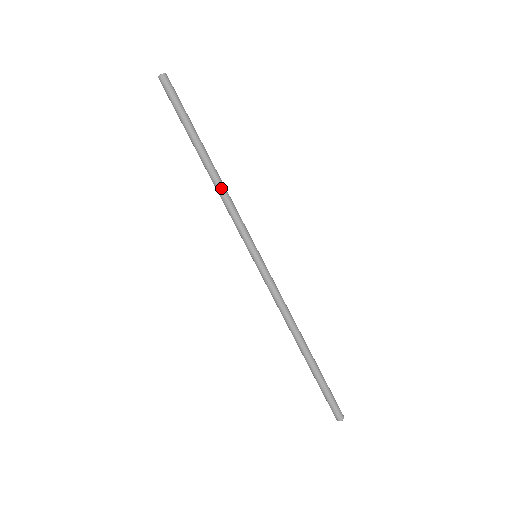
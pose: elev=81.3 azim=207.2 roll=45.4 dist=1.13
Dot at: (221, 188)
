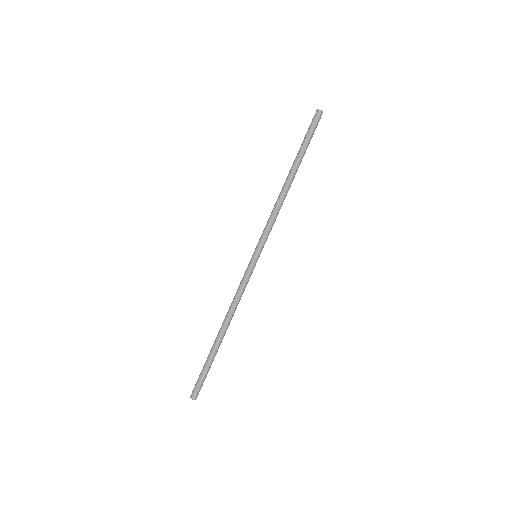
Dot at: (281, 200)
